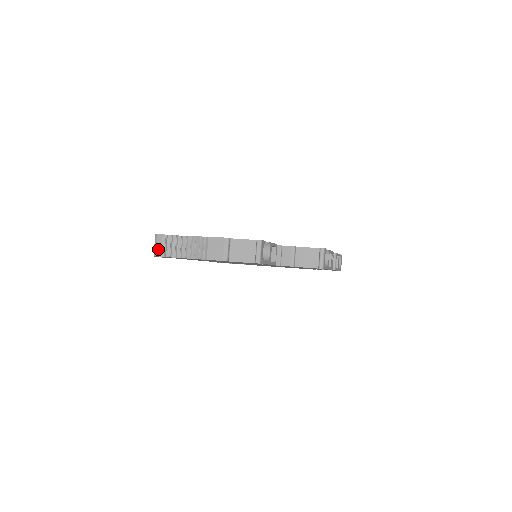
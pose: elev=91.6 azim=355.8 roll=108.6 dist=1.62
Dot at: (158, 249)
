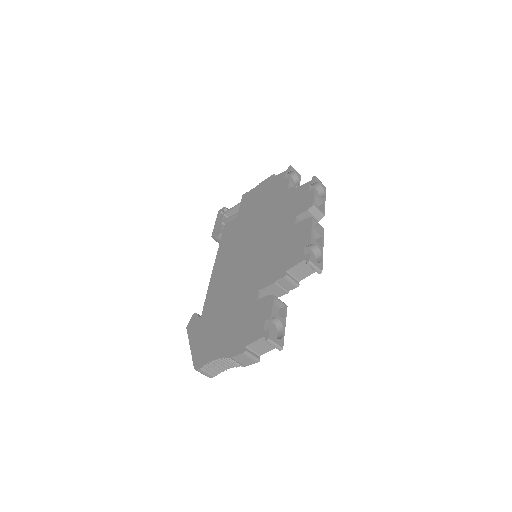
Dot at: (207, 375)
